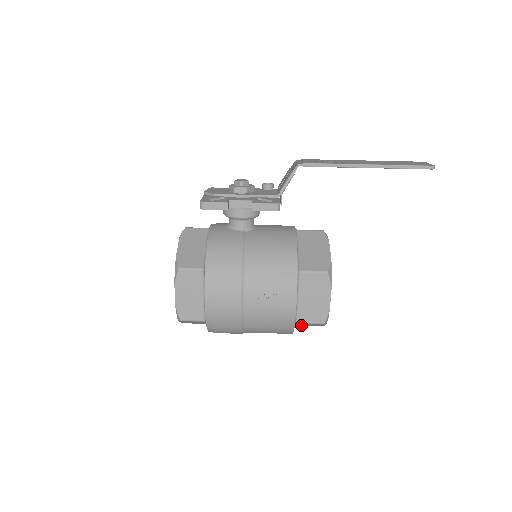
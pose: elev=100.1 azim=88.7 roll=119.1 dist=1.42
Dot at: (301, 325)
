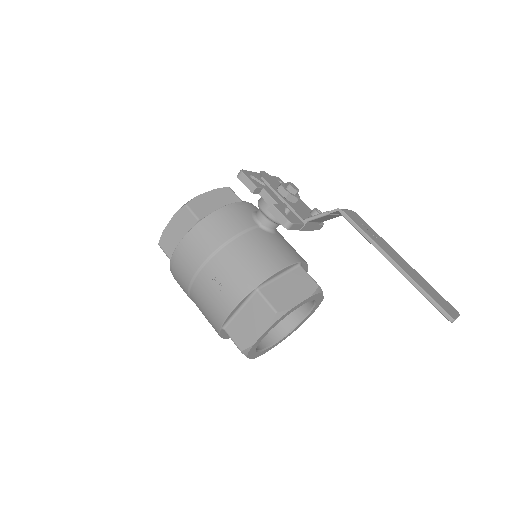
Dot at: occluded
